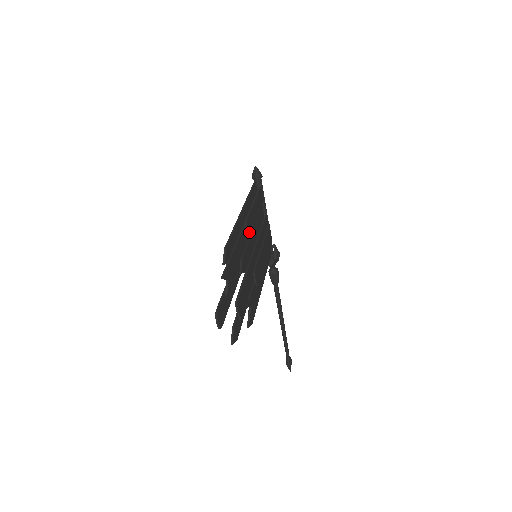
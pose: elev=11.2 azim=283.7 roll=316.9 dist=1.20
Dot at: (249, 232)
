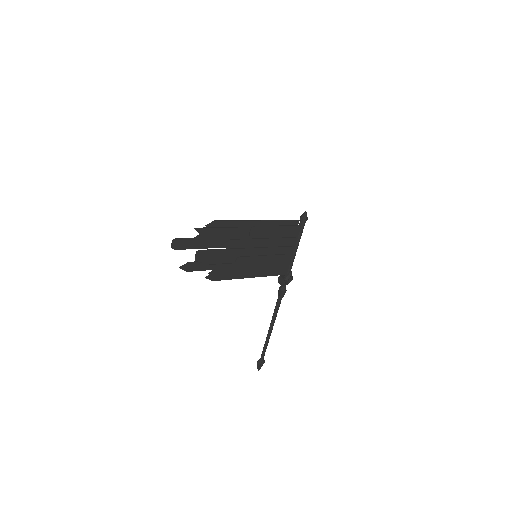
Dot at: (253, 234)
